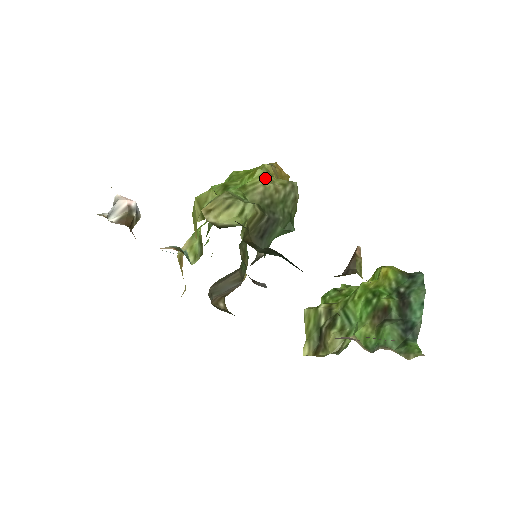
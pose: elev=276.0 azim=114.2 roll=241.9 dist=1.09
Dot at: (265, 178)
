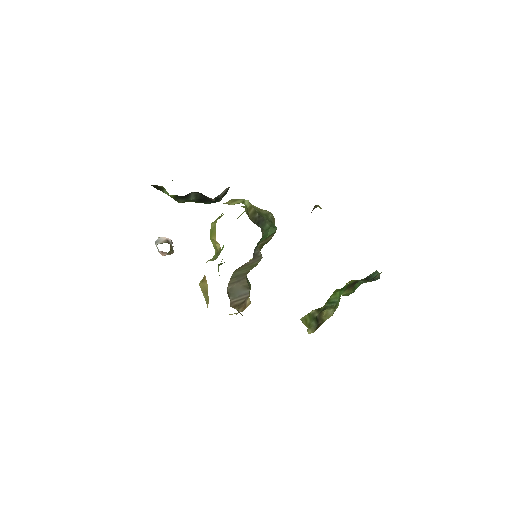
Dot at: occluded
